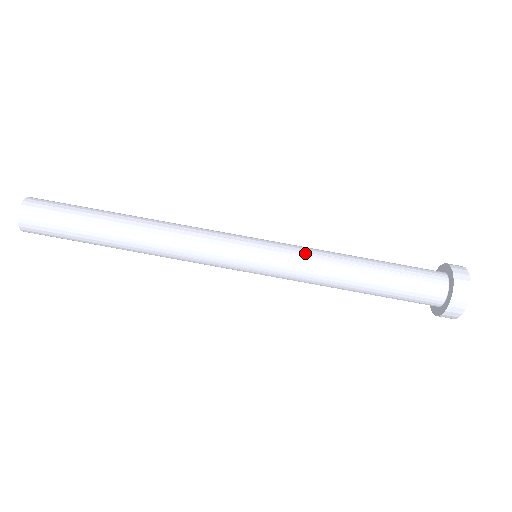
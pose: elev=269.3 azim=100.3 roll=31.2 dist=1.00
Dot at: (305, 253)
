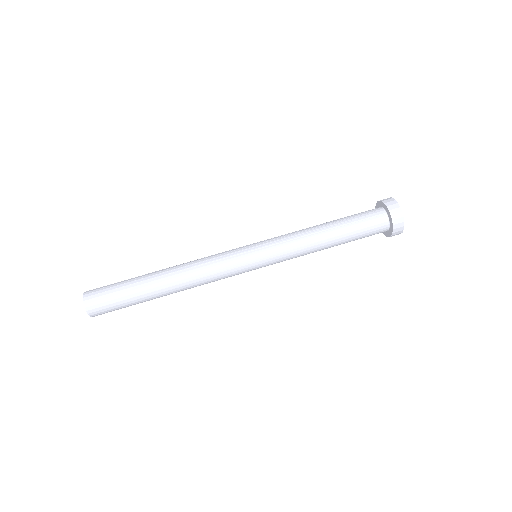
Dot at: (285, 234)
